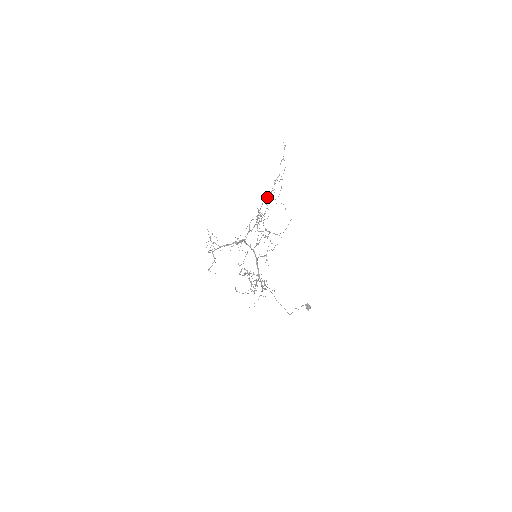
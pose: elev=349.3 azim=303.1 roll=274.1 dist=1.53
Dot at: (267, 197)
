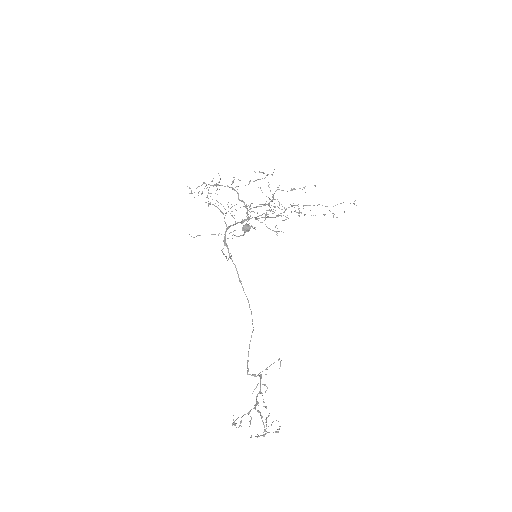
Dot at: occluded
